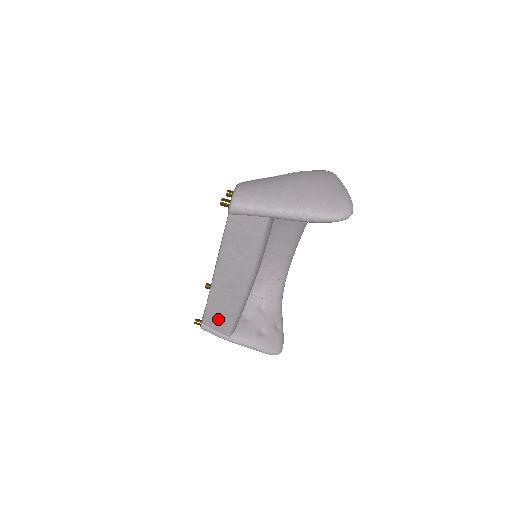
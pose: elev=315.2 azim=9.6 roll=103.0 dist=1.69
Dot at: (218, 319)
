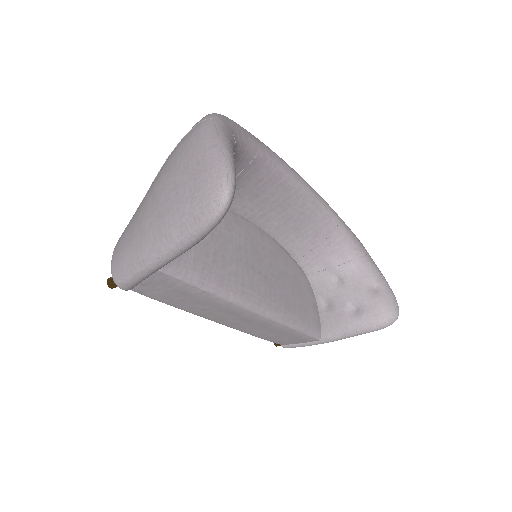
Dot at: (285, 338)
